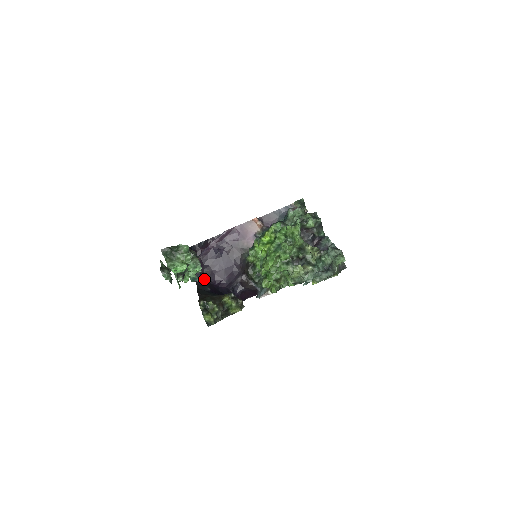
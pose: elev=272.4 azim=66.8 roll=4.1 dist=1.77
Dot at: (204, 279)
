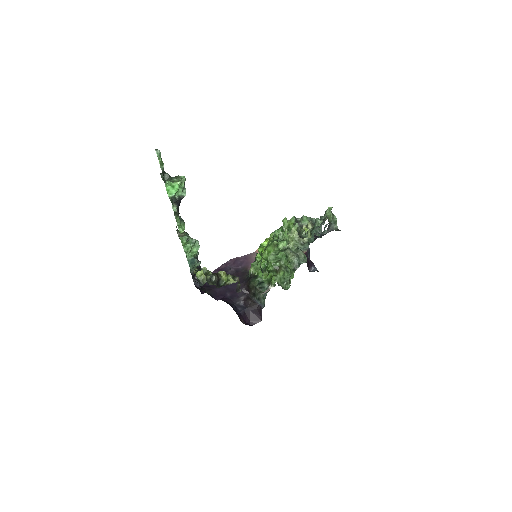
Dot at: (205, 292)
